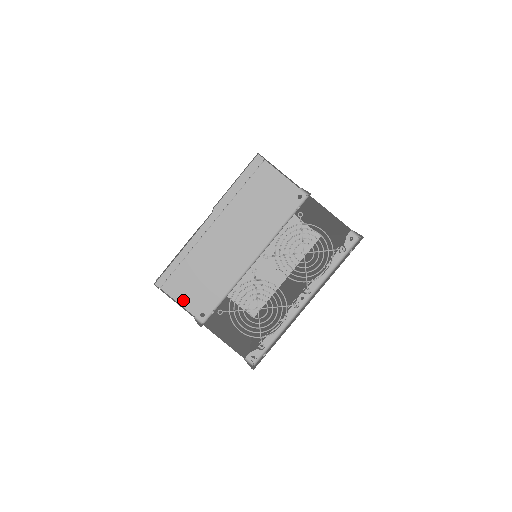
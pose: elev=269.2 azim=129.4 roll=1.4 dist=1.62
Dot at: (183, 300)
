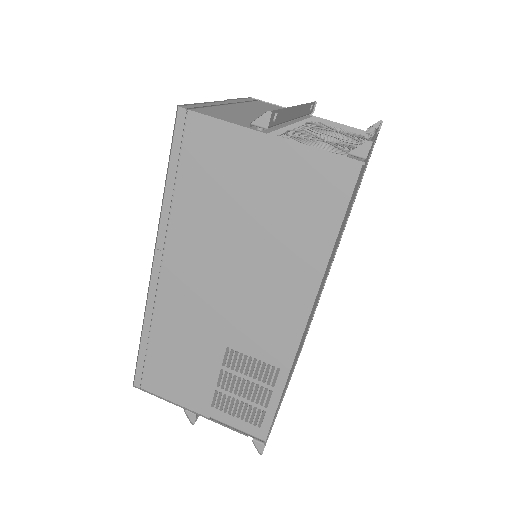
Dot at: (225, 119)
